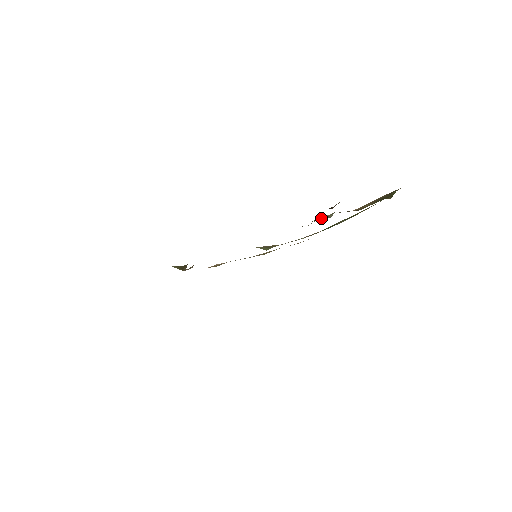
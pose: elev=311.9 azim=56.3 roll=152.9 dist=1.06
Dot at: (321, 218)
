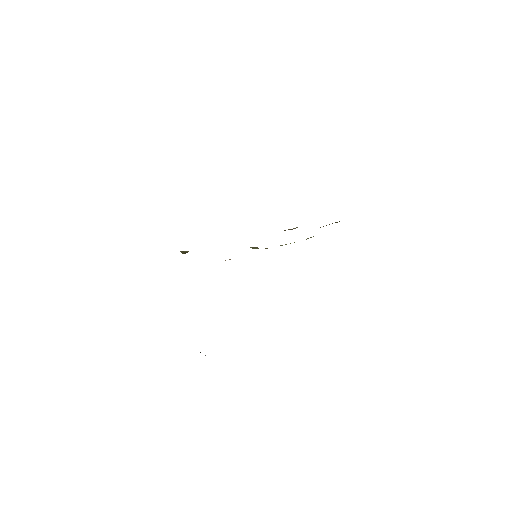
Dot at: (290, 229)
